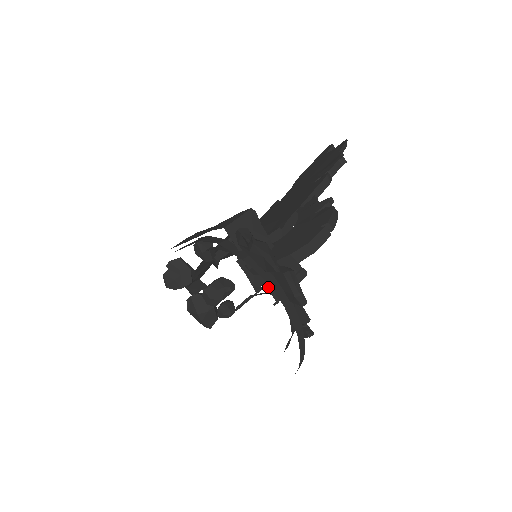
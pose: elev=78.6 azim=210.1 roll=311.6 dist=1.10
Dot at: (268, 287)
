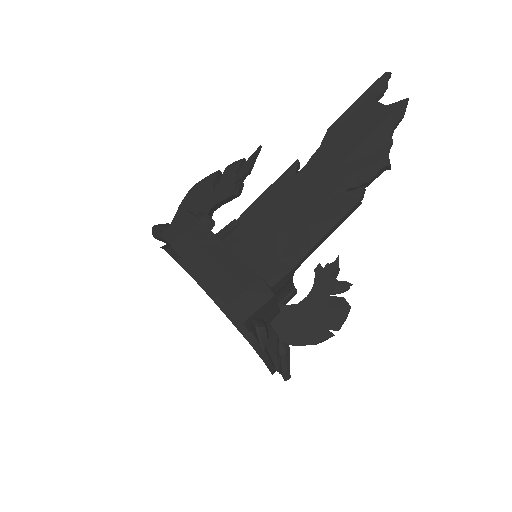
Dot at: occluded
